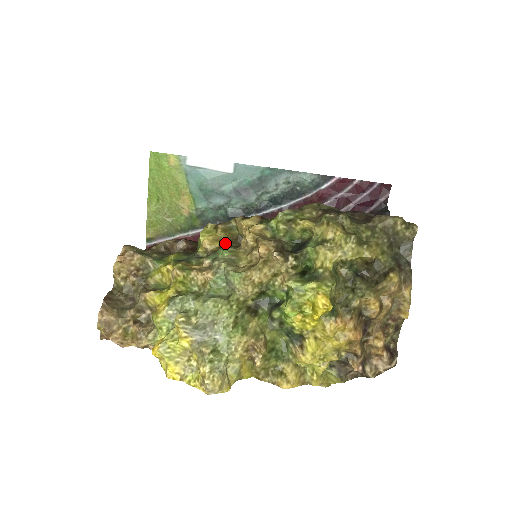
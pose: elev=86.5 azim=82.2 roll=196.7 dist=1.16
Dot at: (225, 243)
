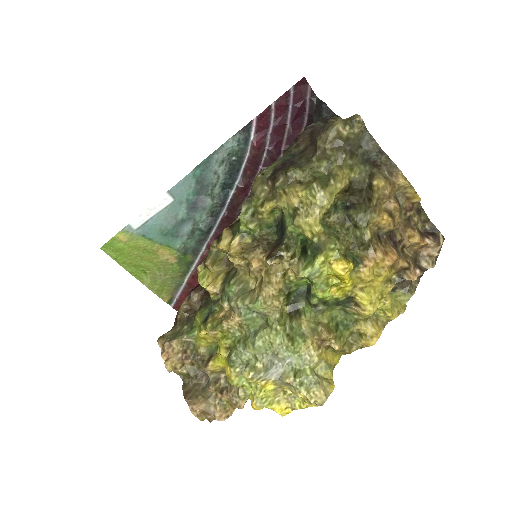
Dot at: (224, 273)
